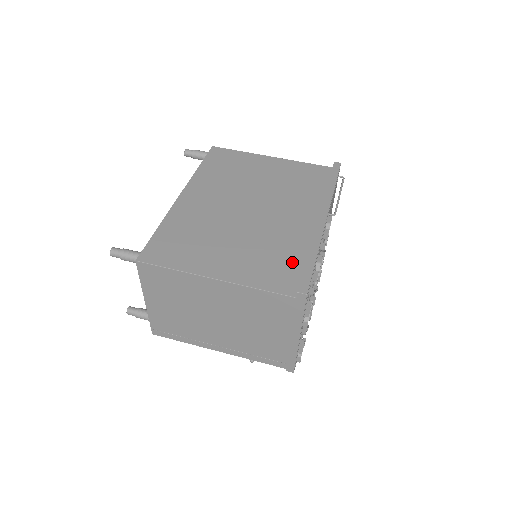
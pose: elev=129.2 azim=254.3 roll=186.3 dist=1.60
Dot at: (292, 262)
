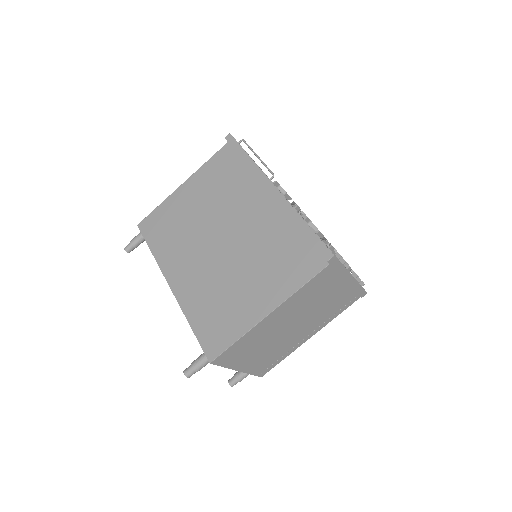
Dot at: (295, 244)
